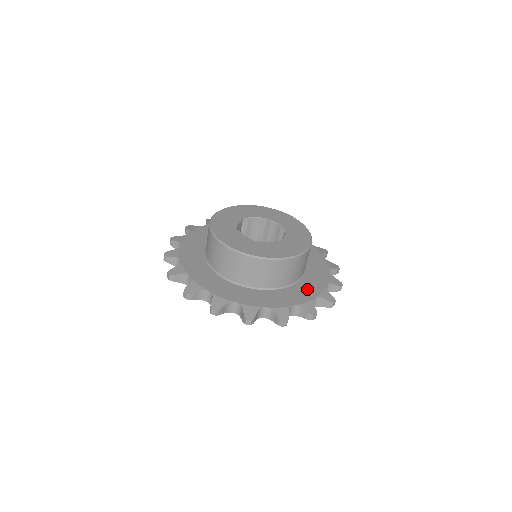
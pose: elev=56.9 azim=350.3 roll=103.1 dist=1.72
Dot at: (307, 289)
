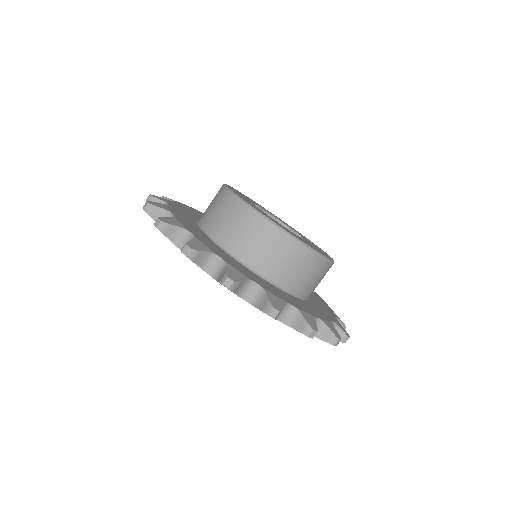
Dot at: (321, 310)
